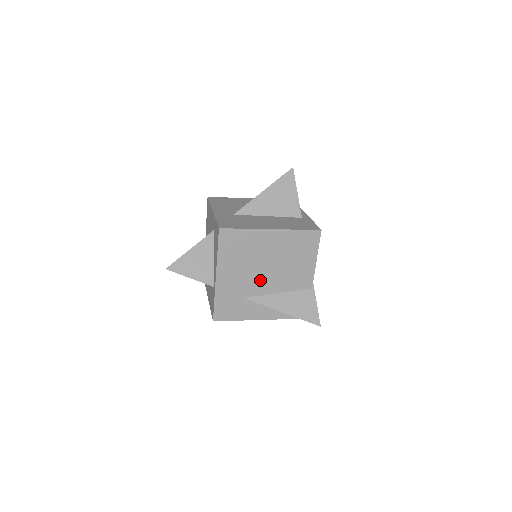
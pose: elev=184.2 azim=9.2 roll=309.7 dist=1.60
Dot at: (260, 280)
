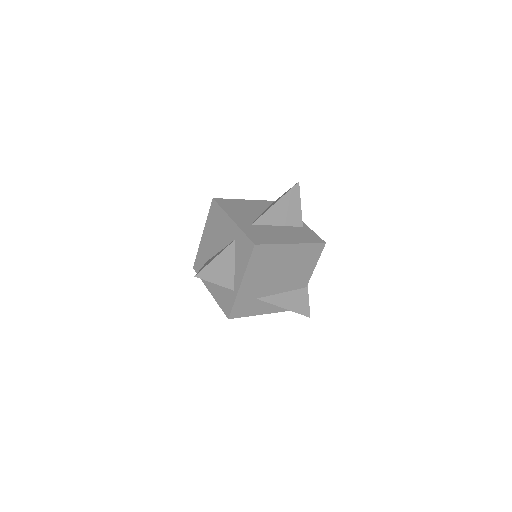
Dot at: (272, 284)
